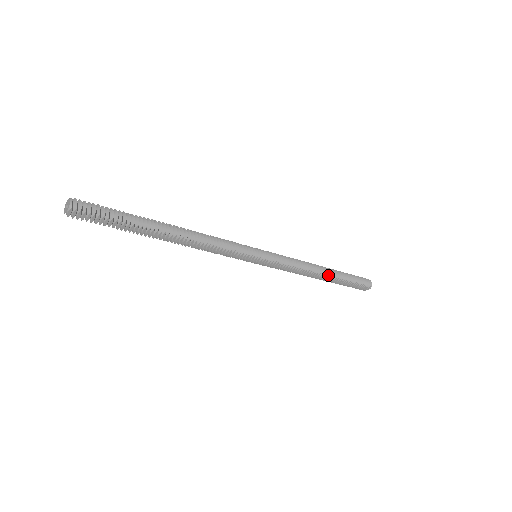
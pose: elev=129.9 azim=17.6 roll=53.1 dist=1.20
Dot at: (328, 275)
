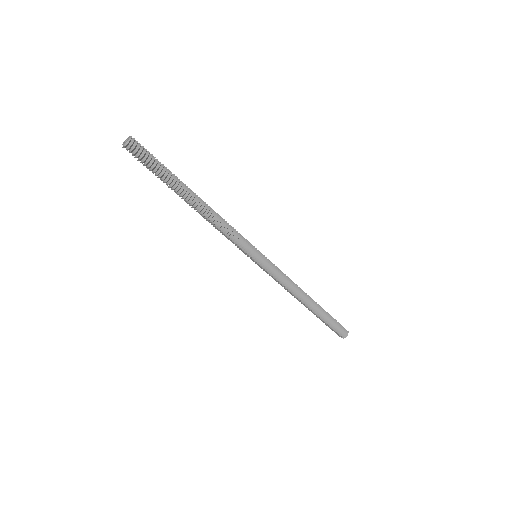
Dot at: (308, 307)
